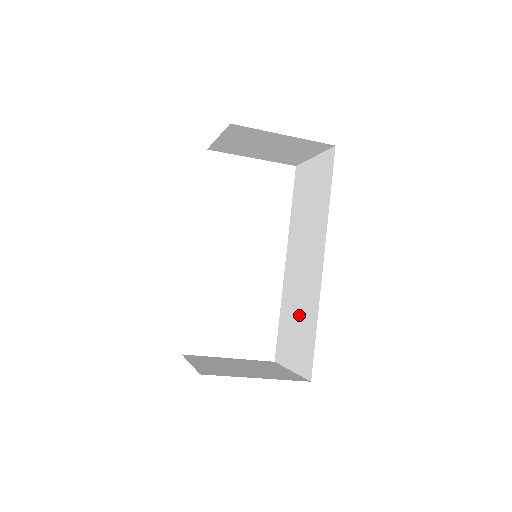
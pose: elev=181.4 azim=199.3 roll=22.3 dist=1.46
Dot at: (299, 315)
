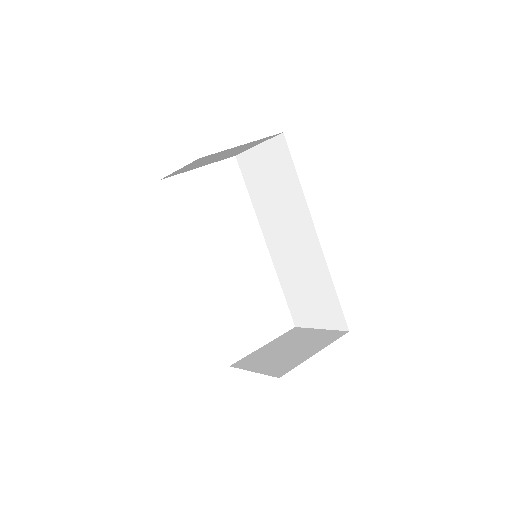
Dot at: (308, 284)
